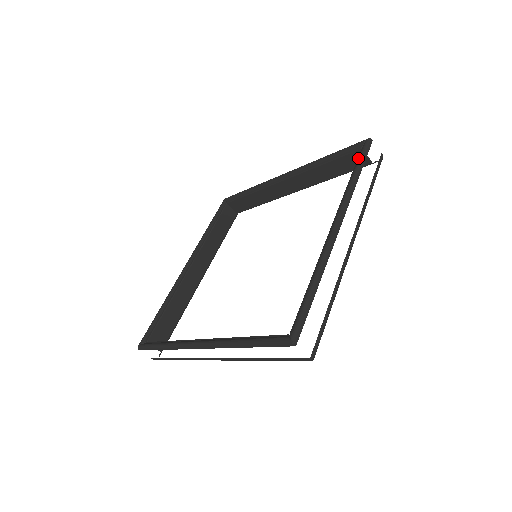
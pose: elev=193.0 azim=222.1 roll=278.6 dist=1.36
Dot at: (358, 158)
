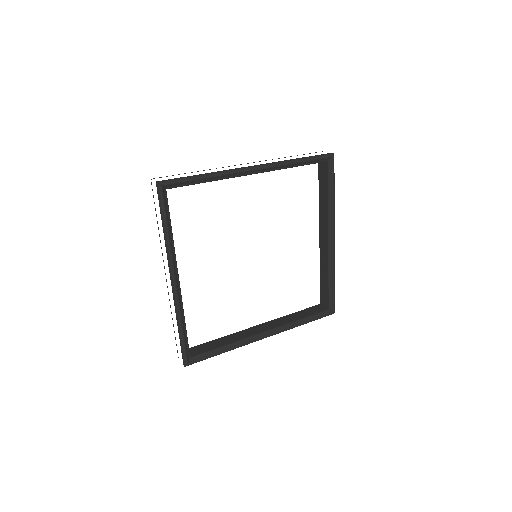
Dot at: occluded
